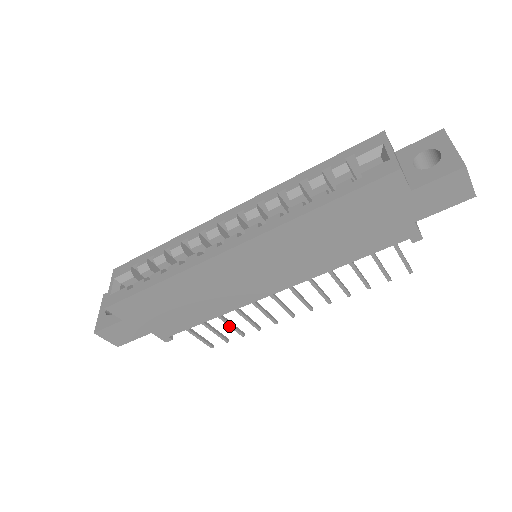
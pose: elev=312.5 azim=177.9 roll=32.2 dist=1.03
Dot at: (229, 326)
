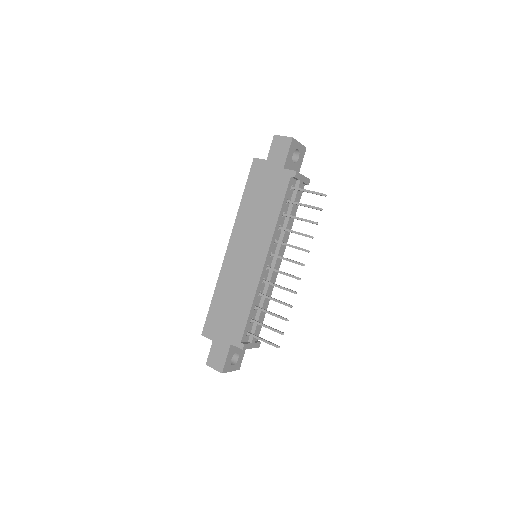
Dot at: (272, 315)
